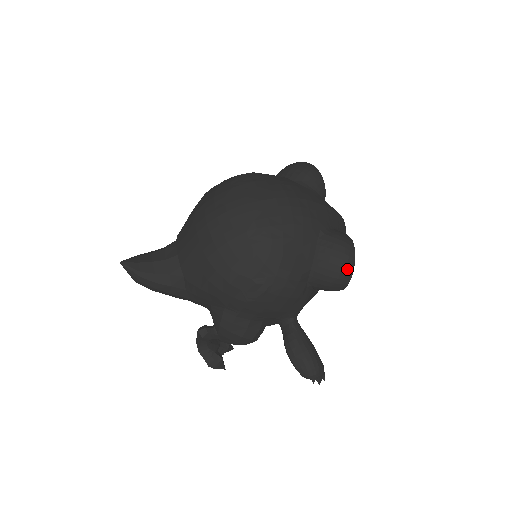
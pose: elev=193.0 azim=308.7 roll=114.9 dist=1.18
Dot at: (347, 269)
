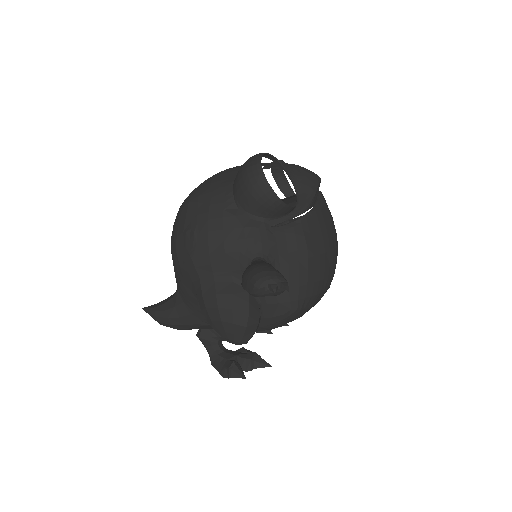
Dot at: (252, 166)
